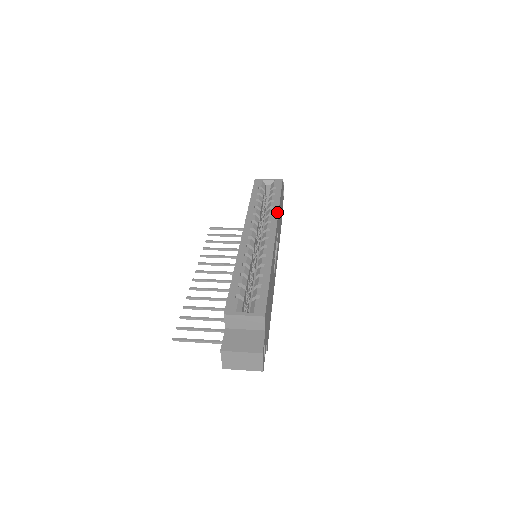
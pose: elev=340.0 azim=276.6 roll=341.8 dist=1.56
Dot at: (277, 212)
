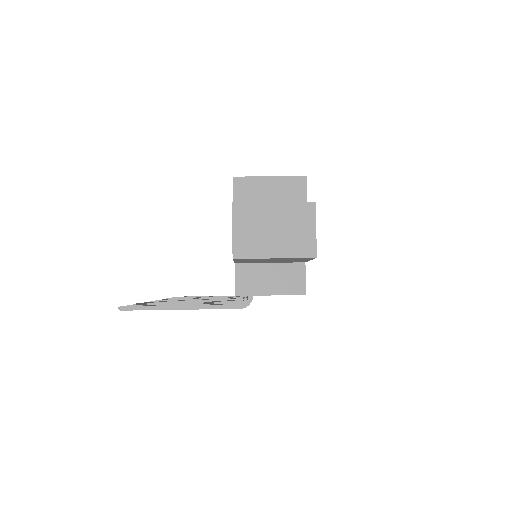
Dot at: occluded
